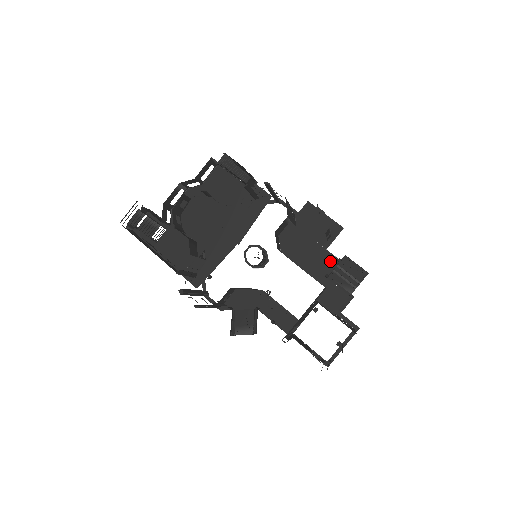
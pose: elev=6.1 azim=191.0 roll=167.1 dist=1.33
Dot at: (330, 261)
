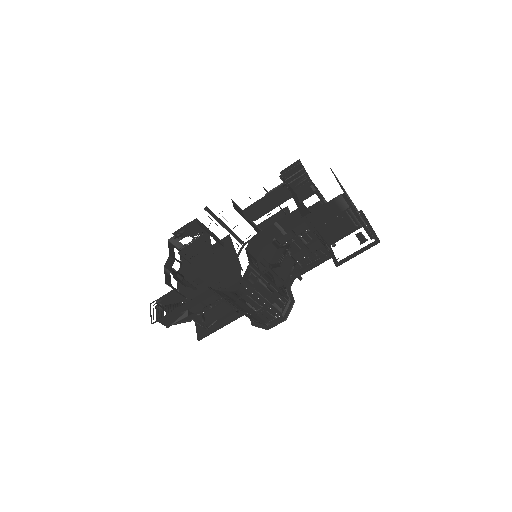
Dot at: (282, 189)
